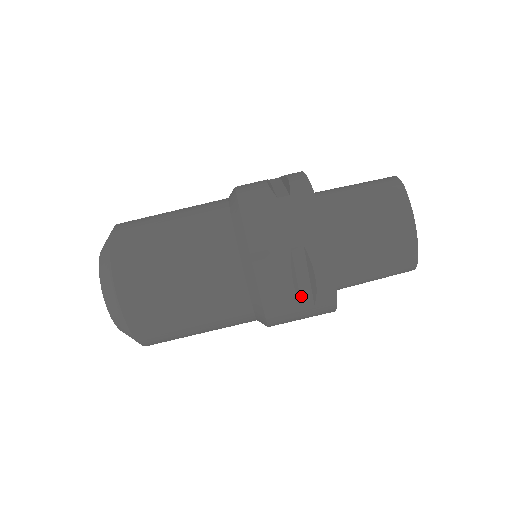
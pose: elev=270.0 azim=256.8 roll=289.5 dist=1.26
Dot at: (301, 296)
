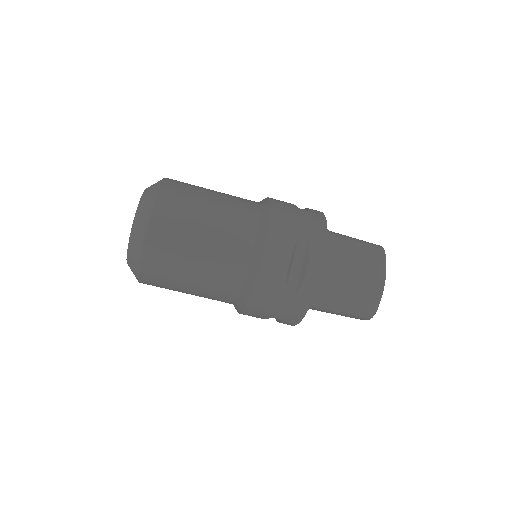
Dot at: (289, 280)
